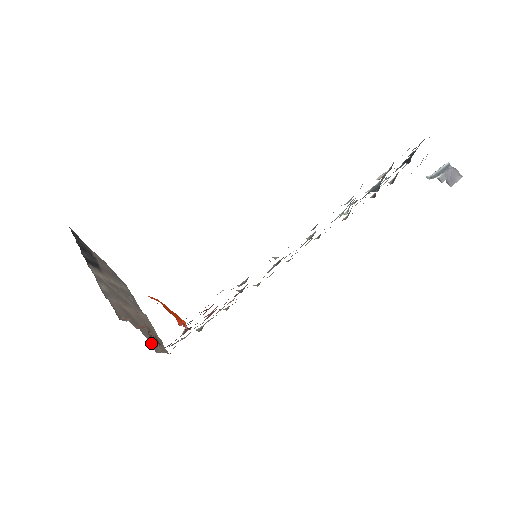
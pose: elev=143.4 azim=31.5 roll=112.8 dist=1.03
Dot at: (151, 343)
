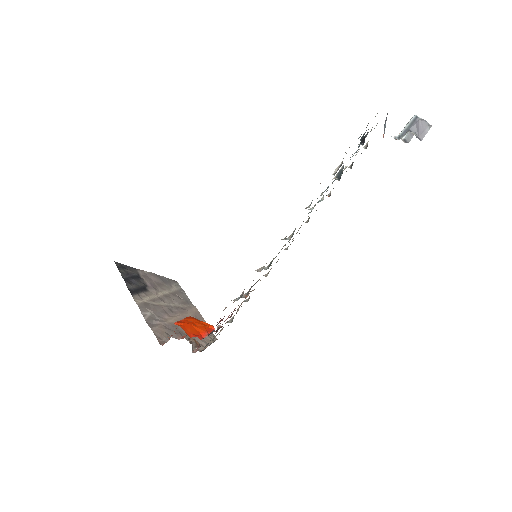
Dot at: (192, 348)
